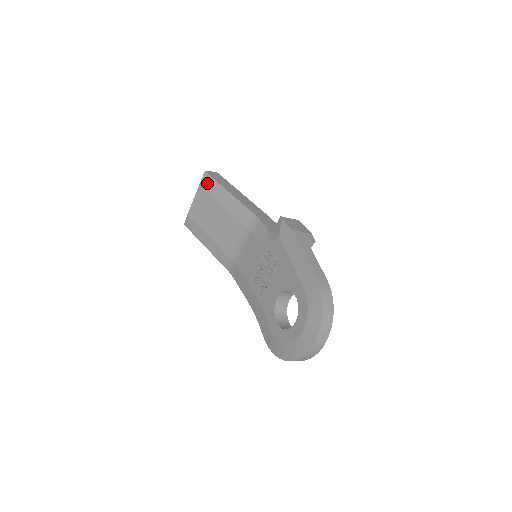
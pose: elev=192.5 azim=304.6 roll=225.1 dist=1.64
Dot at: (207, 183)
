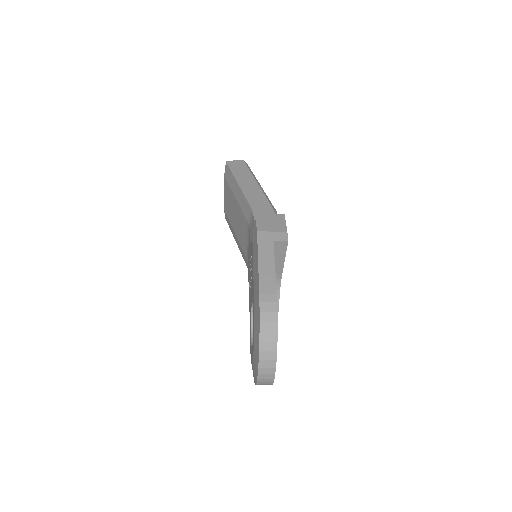
Dot at: (227, 175)
